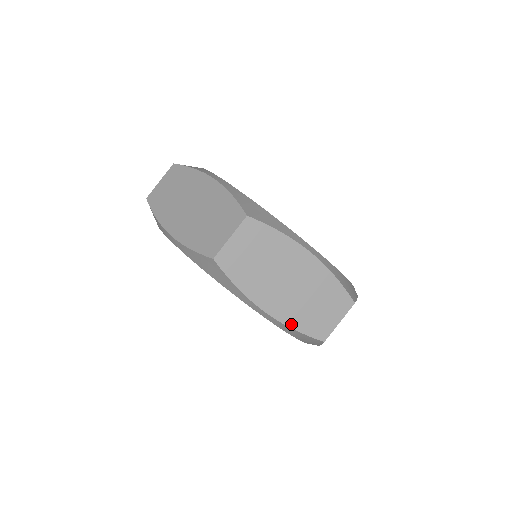
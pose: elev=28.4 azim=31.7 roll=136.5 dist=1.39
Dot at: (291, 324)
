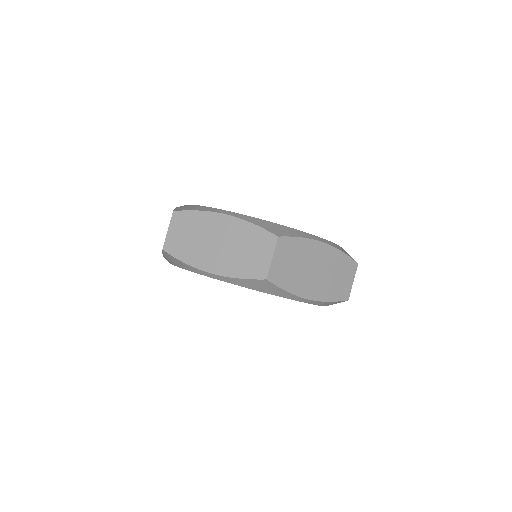
Dot at: (233, 275)
